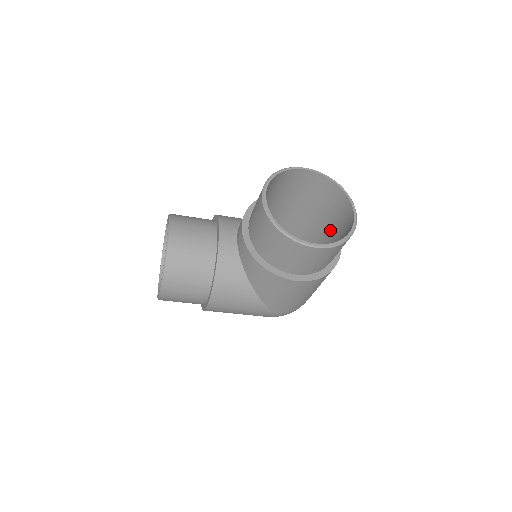
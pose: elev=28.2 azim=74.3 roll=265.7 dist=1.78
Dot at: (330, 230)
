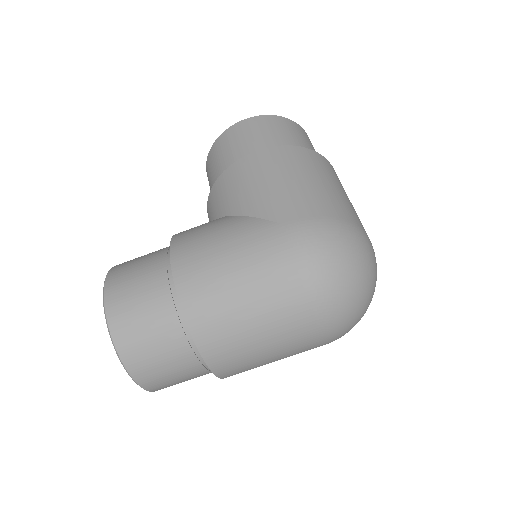
Dot at: occluded
